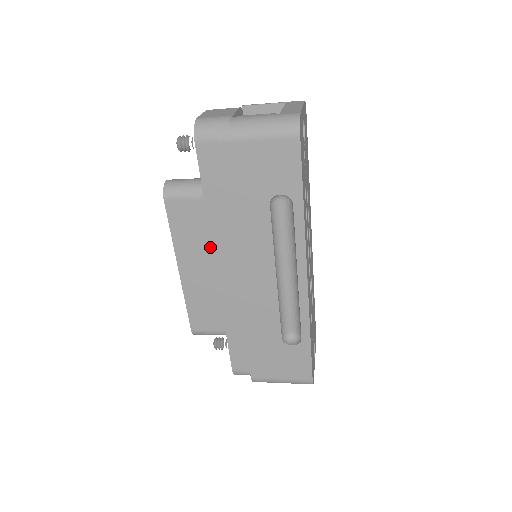
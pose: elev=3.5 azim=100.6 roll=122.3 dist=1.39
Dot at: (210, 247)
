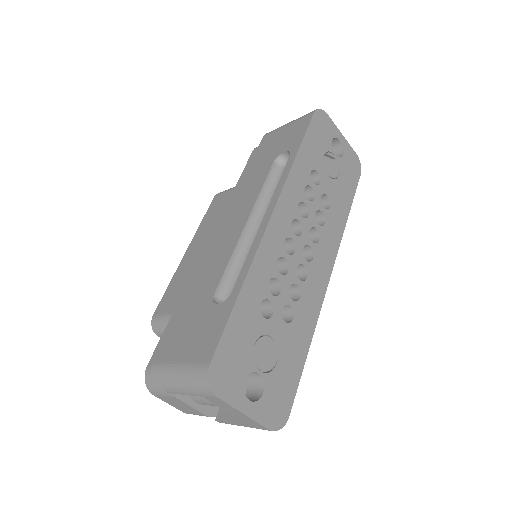
Dot at: occluded
